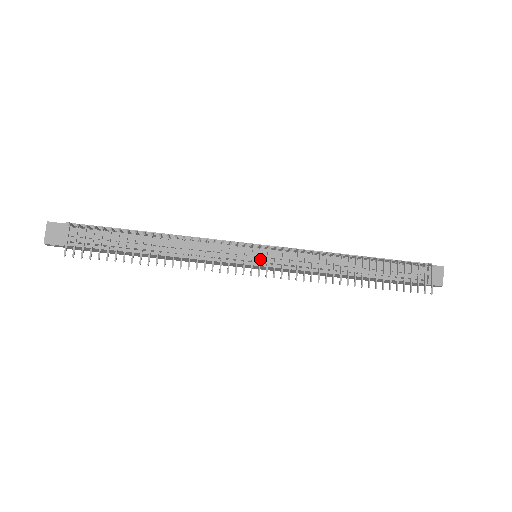
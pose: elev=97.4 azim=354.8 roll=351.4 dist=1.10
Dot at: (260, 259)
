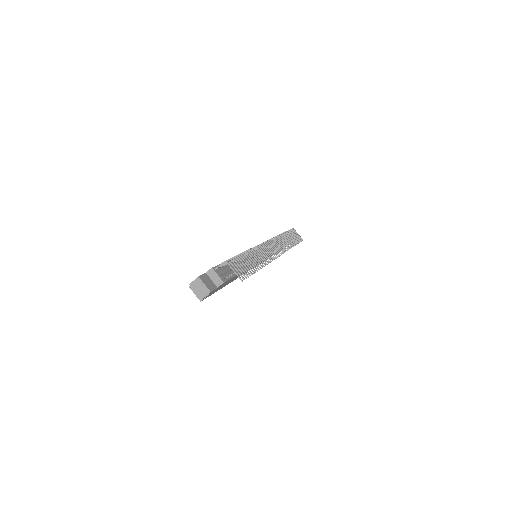
Dot at: (274, 247)
